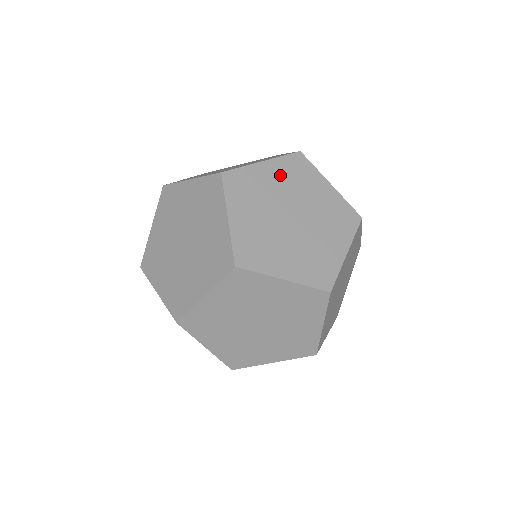
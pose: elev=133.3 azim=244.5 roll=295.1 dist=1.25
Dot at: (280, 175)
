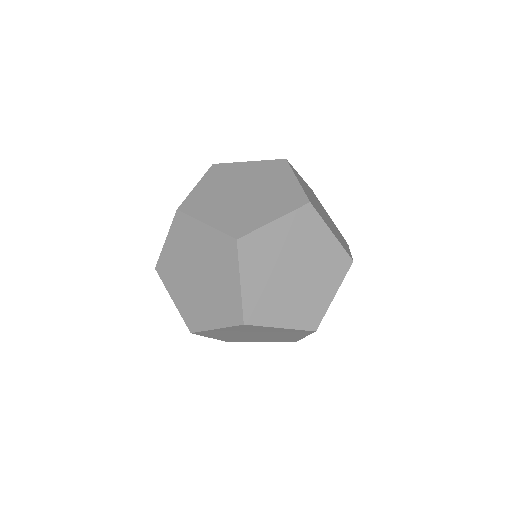
Dot at: (256, 169)
